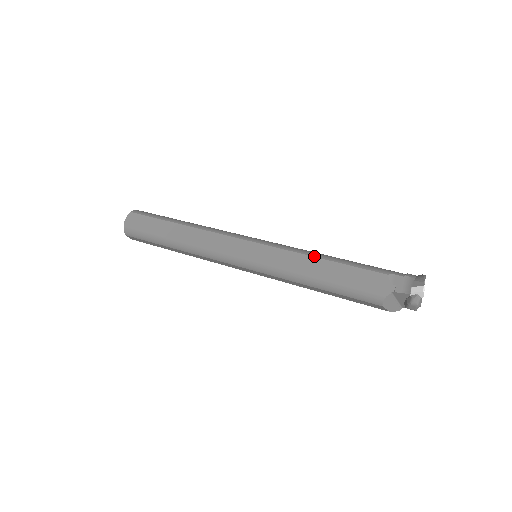
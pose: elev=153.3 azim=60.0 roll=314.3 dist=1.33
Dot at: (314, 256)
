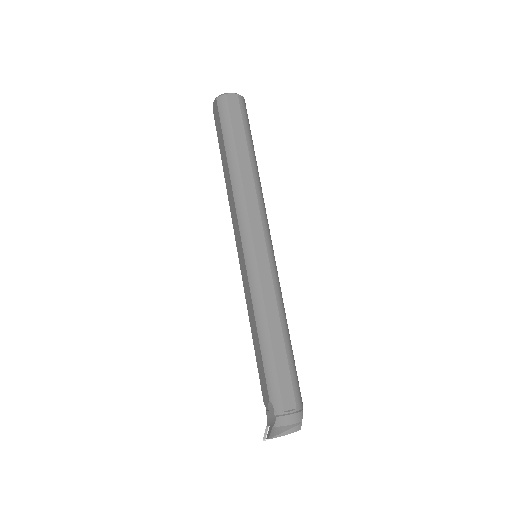
Dot at: (256, 323)
